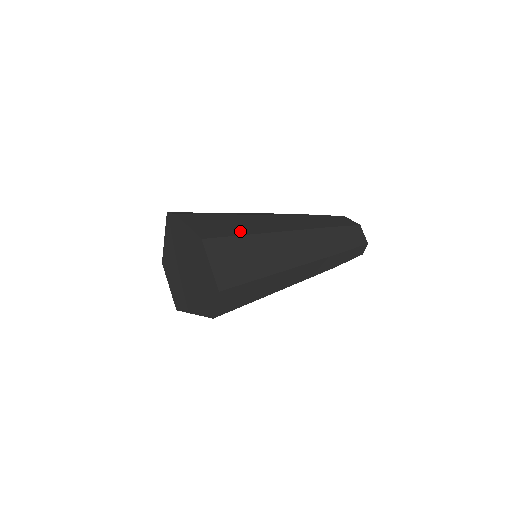
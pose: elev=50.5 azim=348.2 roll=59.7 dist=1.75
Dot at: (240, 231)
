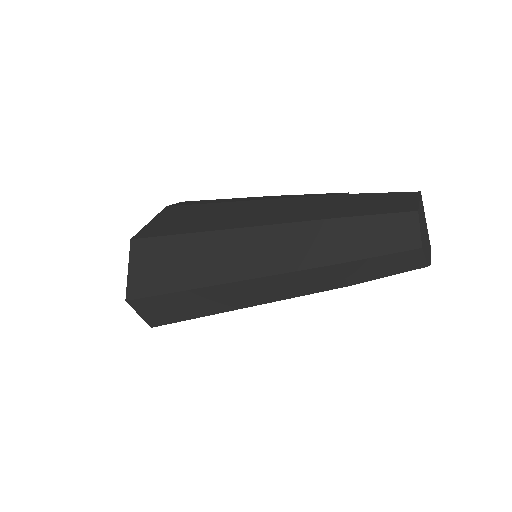
Dot at: (186, 228)
